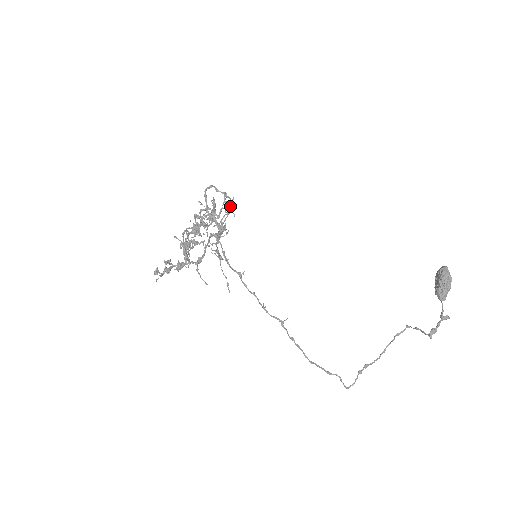
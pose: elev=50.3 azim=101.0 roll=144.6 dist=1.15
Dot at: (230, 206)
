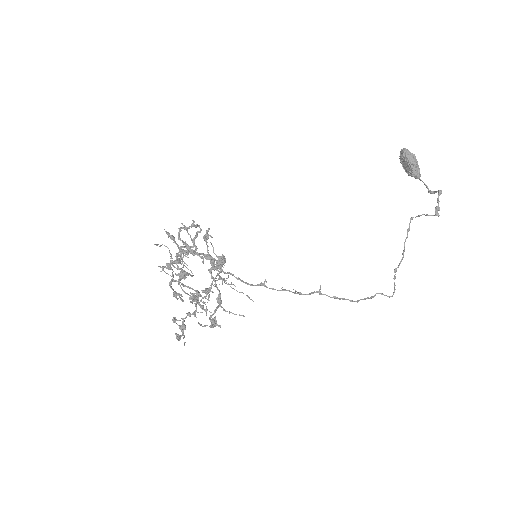
Dot at: (206, 233)
